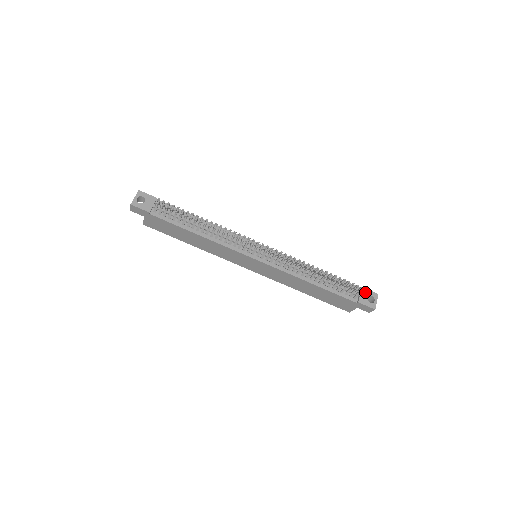
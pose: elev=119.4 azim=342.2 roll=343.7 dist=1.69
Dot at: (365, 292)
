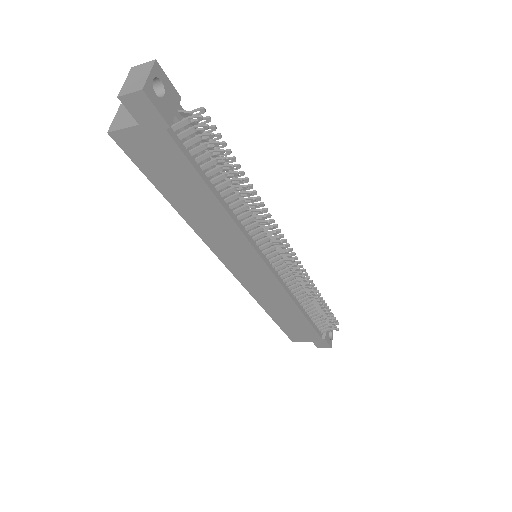
Dot at: occluded
